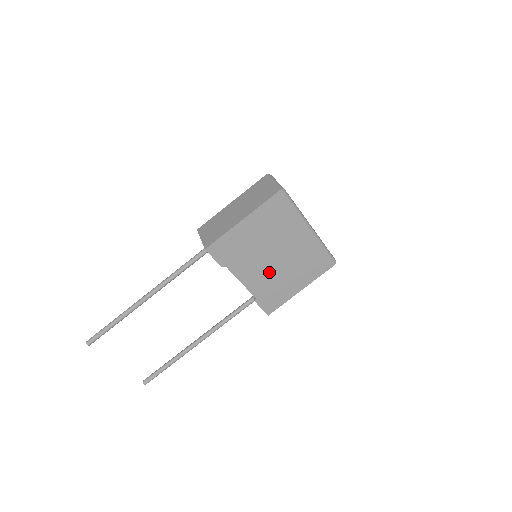
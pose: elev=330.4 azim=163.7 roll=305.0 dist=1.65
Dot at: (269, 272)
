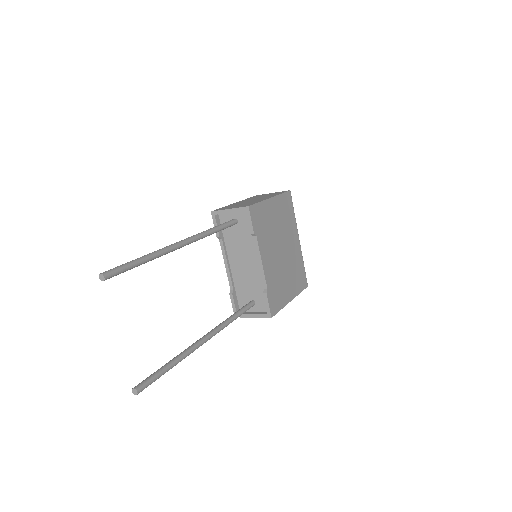
Dot at: (277, 264)
